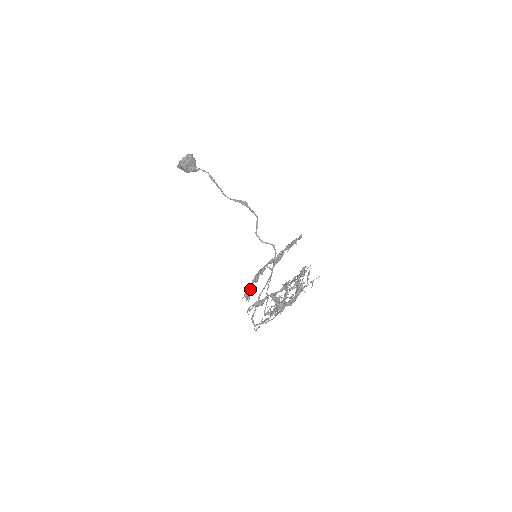
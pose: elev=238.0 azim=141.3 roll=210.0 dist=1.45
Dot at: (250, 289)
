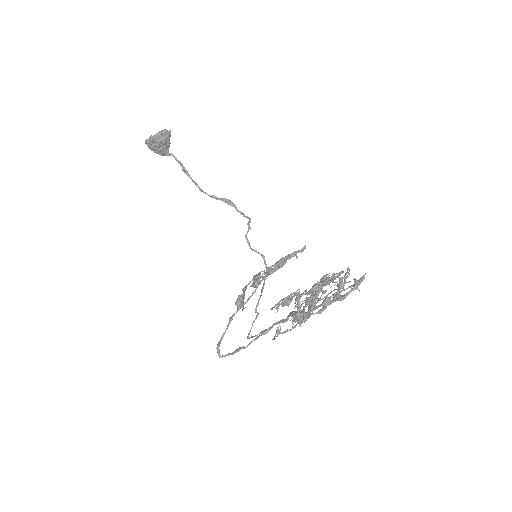
Dot at: (244, 296)
